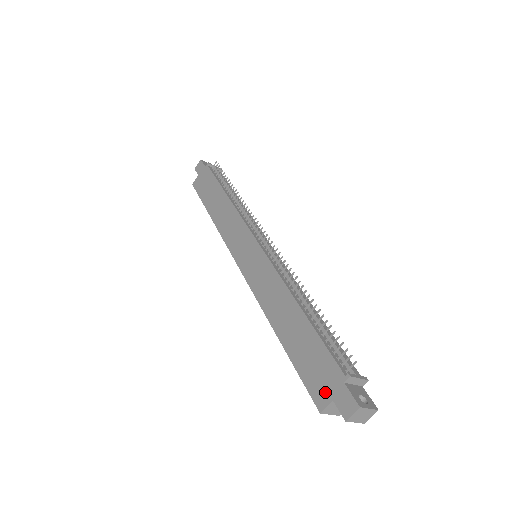
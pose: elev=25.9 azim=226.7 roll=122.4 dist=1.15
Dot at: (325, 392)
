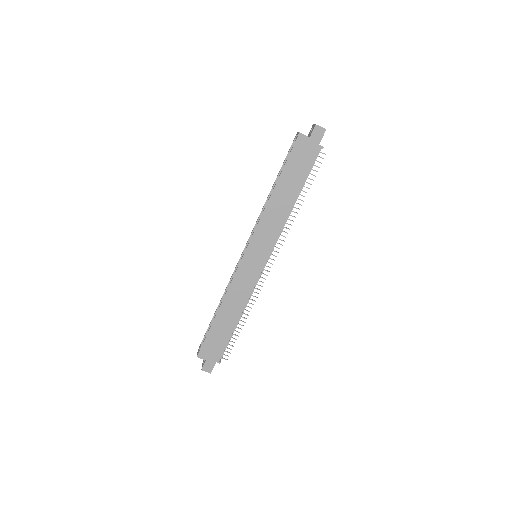
Dot at: (207, 355)
